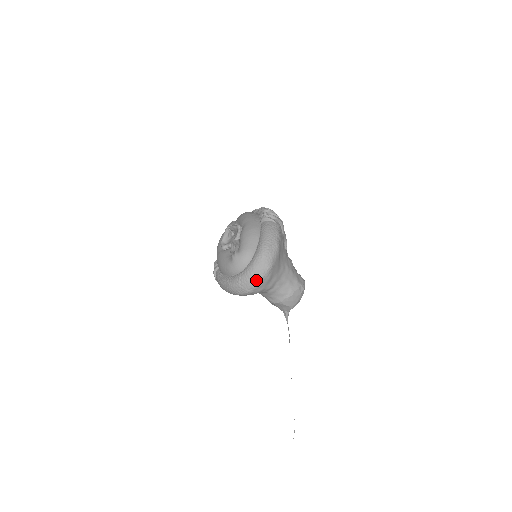
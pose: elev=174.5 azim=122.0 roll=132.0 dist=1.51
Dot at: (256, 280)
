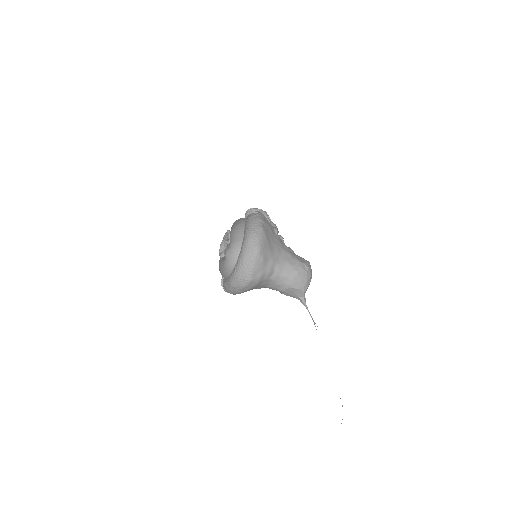
Dot at: (250, 265)
